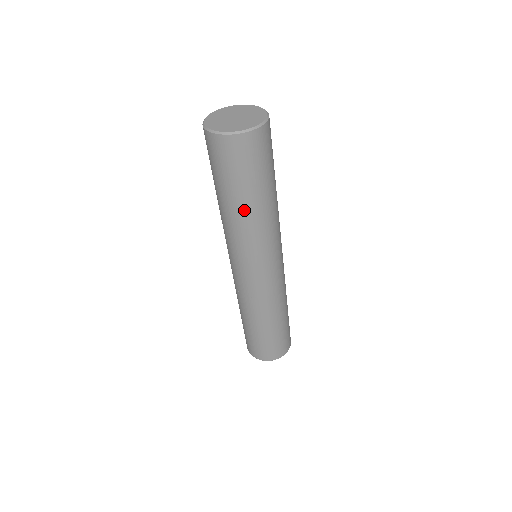
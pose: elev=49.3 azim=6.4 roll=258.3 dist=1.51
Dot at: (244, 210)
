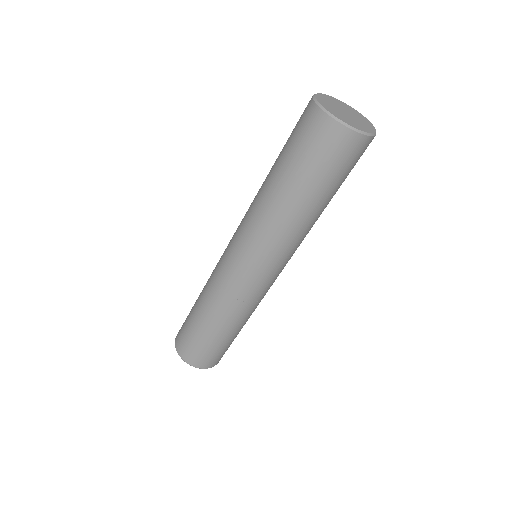
Dot at: (309, 211)
